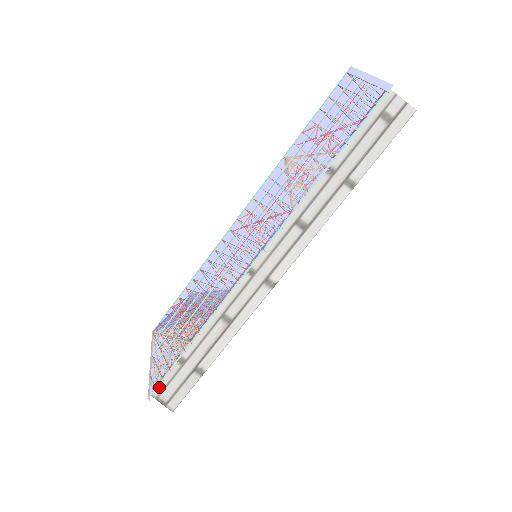
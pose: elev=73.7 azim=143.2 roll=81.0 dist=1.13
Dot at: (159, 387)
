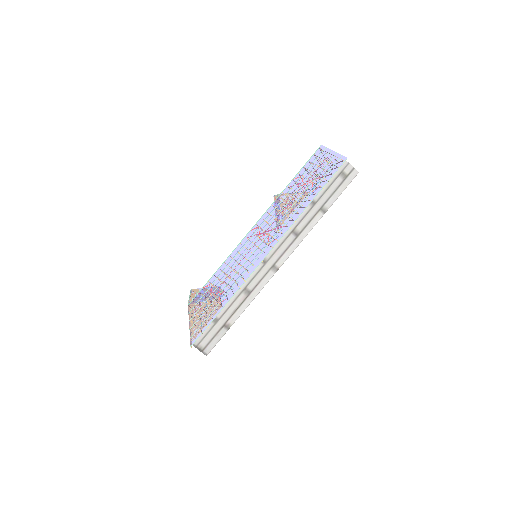
Dot at: (198, 339)
